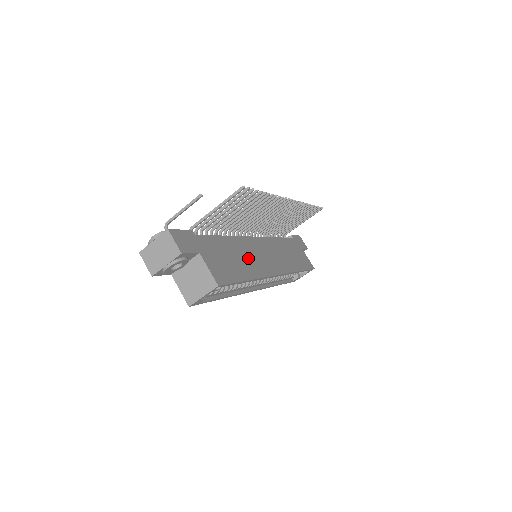
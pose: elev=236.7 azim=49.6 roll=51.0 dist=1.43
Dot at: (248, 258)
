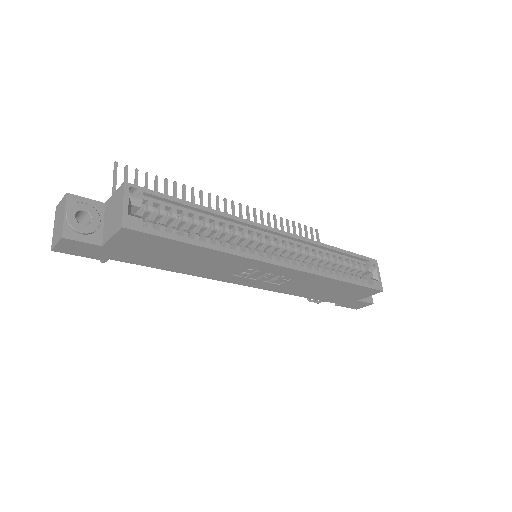
Dot at: occluded
